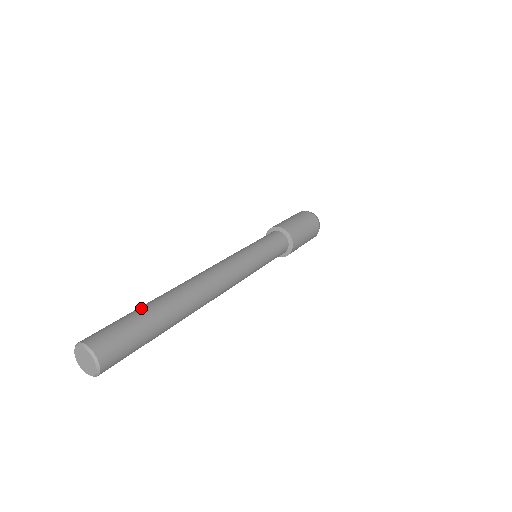
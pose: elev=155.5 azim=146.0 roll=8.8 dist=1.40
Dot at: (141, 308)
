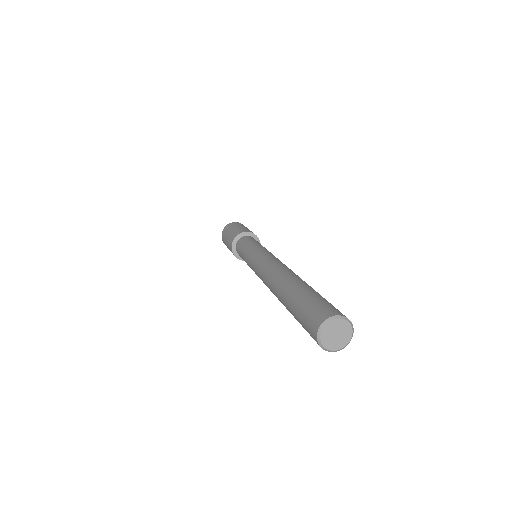
Dot at: (317, 292)
